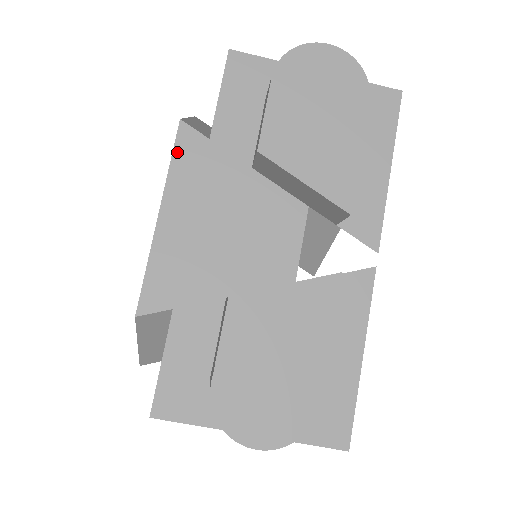
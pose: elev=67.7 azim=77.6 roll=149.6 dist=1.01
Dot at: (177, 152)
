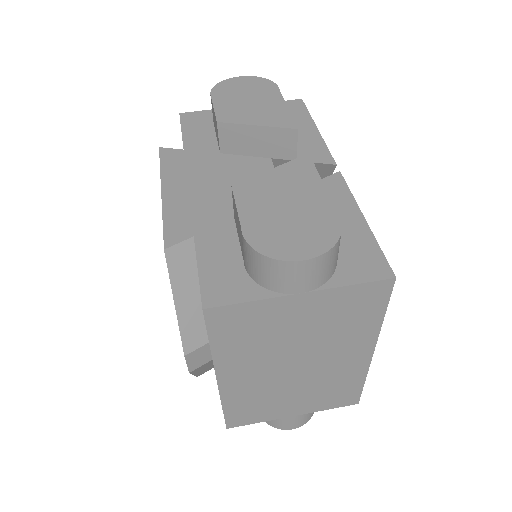
Dot at: (163, 161)
